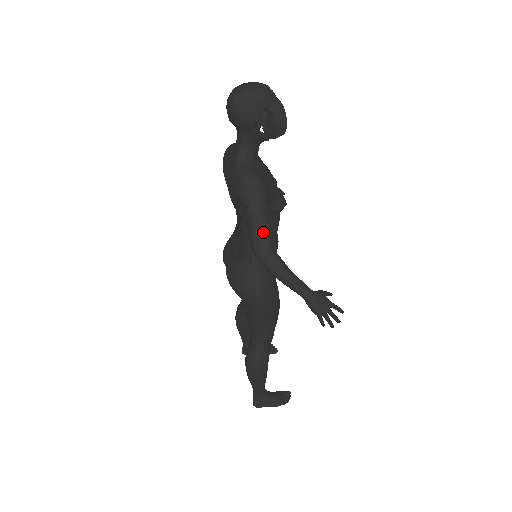
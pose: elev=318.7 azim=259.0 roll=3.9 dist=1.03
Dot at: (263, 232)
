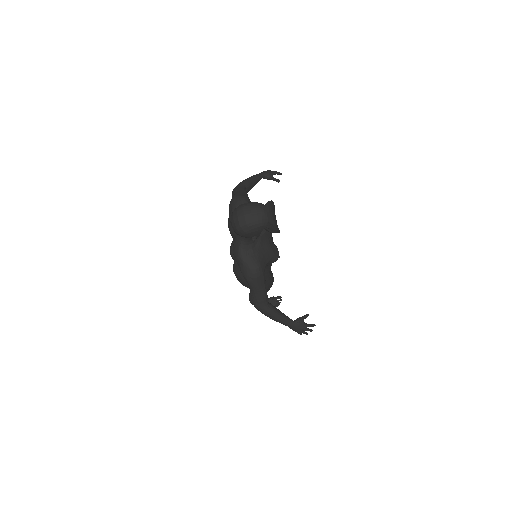
Dot at: (261, 297)
